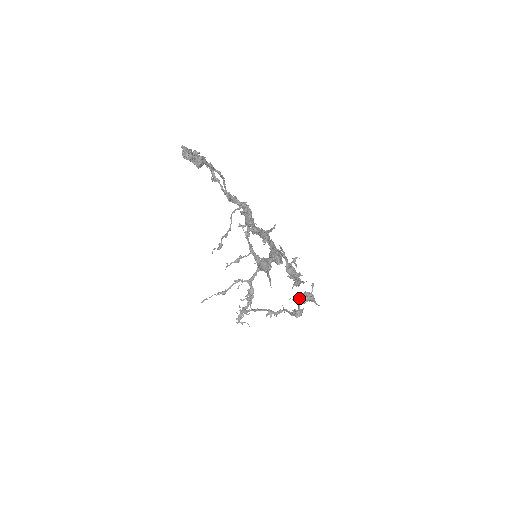
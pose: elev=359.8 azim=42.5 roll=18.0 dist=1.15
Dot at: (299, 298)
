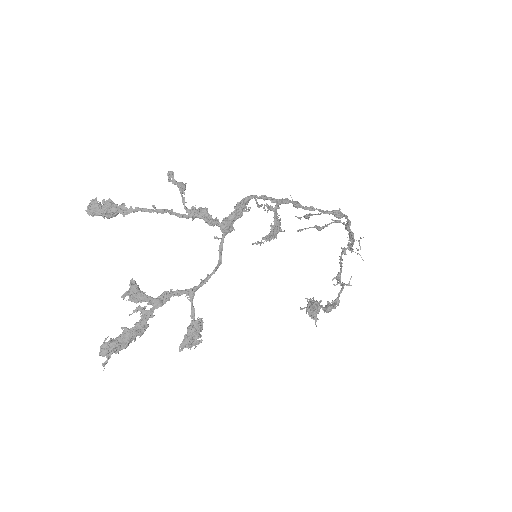
Dot at: occluded
